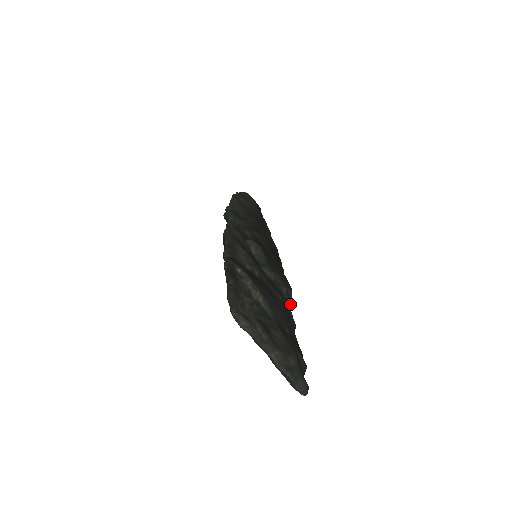
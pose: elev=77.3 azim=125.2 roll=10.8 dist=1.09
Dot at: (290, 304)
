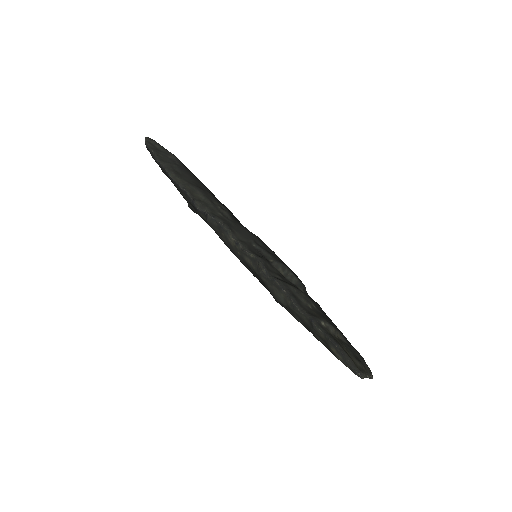
Dot at: occluded
